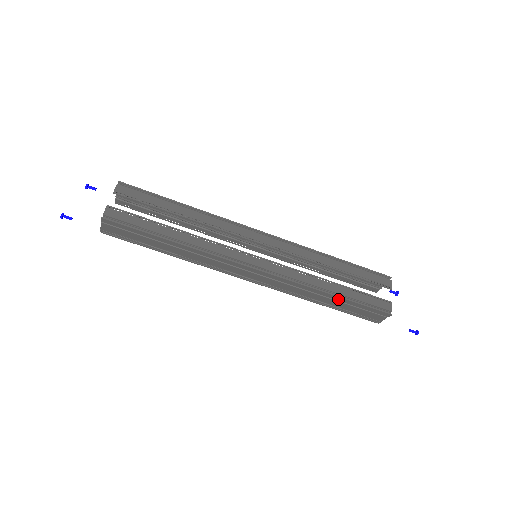
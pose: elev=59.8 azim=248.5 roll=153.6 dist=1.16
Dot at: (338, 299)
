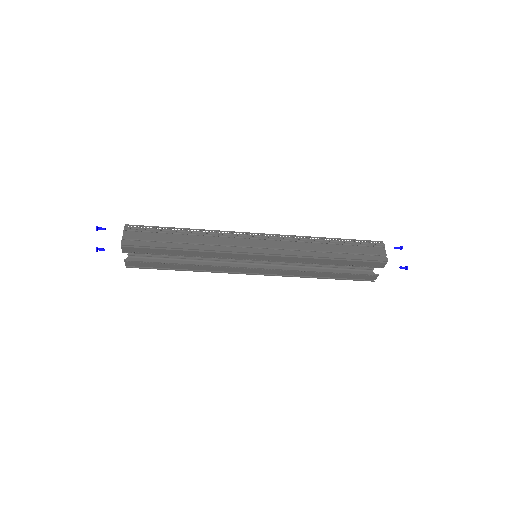
Dot at: (327, 276)
